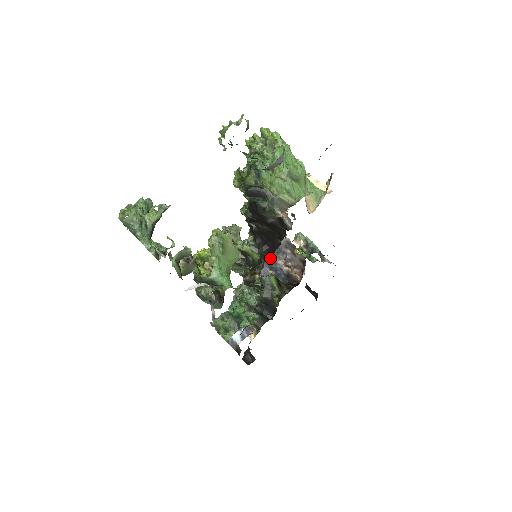
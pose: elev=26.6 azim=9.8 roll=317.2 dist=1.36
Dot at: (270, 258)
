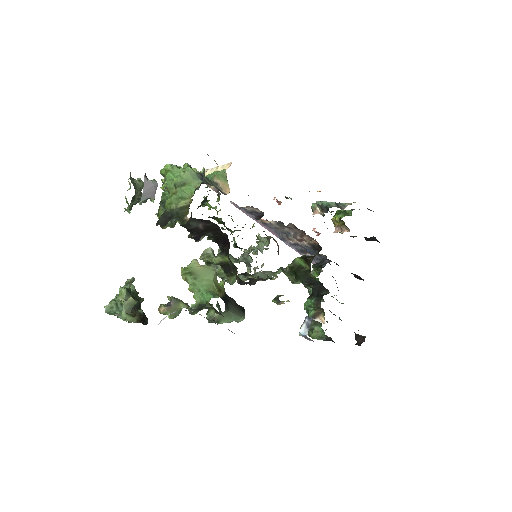
Dot at: (295, 245)
